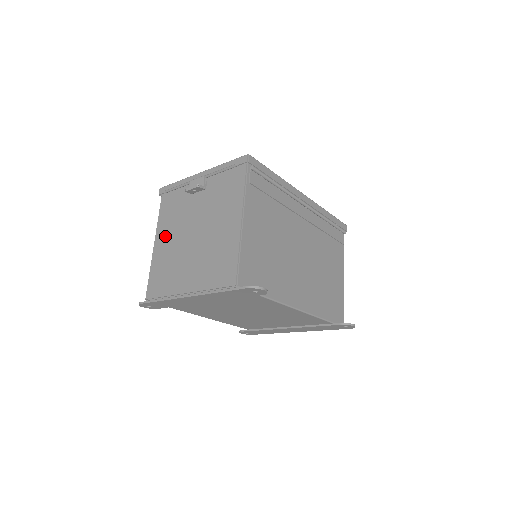
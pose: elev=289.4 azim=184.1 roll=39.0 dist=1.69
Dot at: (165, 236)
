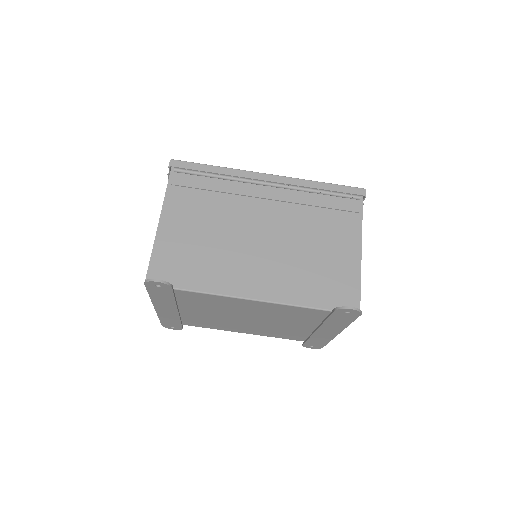
Dot at: occluded
